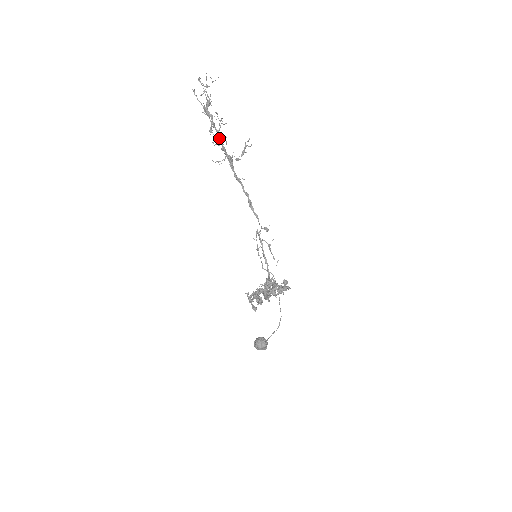
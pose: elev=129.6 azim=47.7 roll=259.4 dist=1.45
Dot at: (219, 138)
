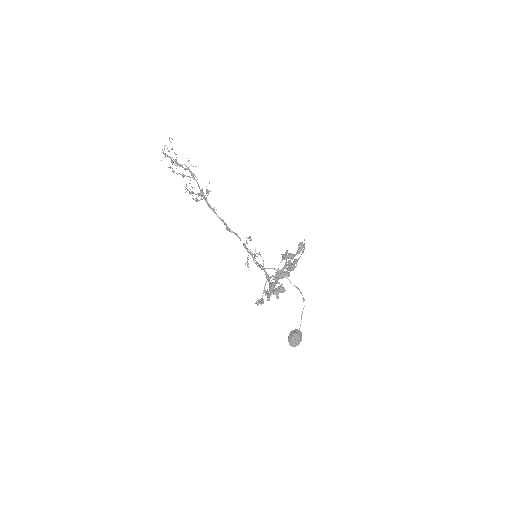
Dot at: (194, 177)
